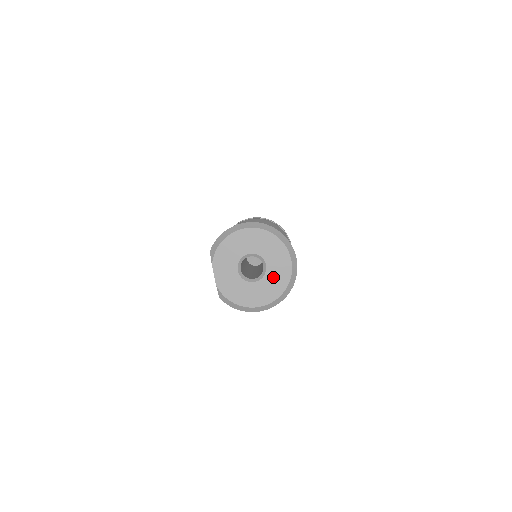
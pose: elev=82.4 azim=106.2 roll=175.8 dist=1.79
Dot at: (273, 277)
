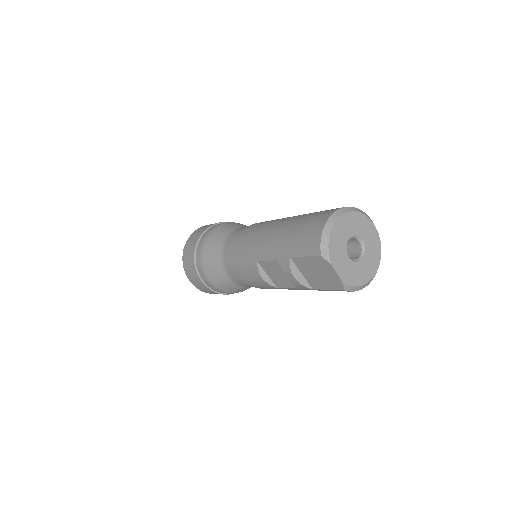
Dot at: (371, 247)
